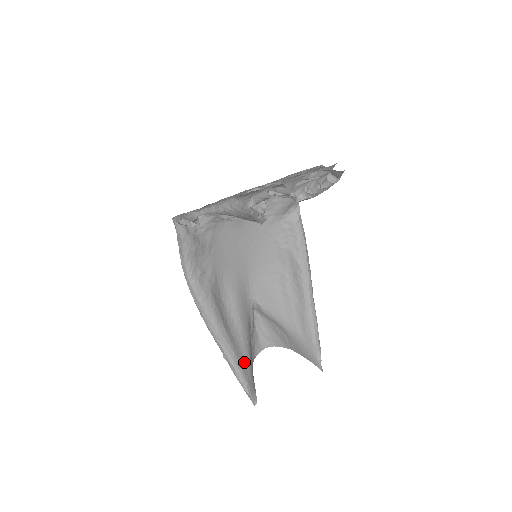
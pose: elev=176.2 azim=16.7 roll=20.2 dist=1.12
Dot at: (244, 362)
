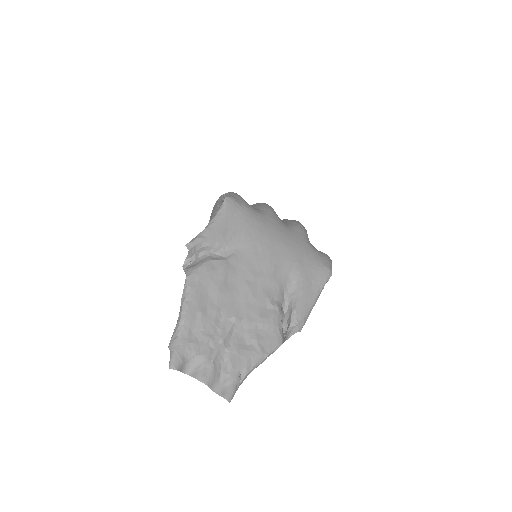
Dot at: occluded
